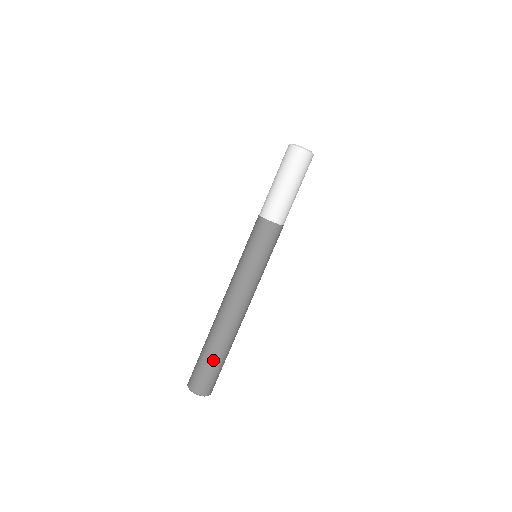
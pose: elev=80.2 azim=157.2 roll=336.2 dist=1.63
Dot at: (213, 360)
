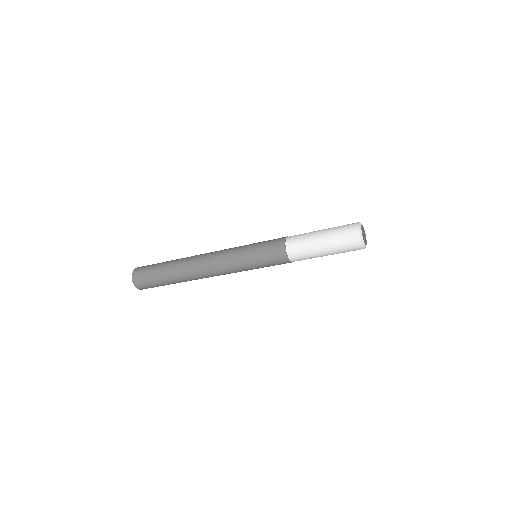
Dot at: (161, 276)
